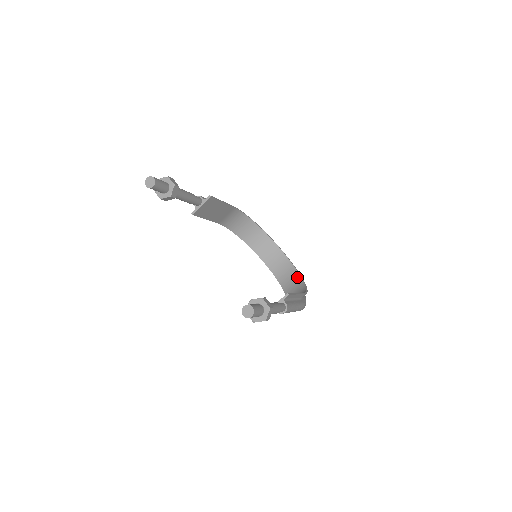
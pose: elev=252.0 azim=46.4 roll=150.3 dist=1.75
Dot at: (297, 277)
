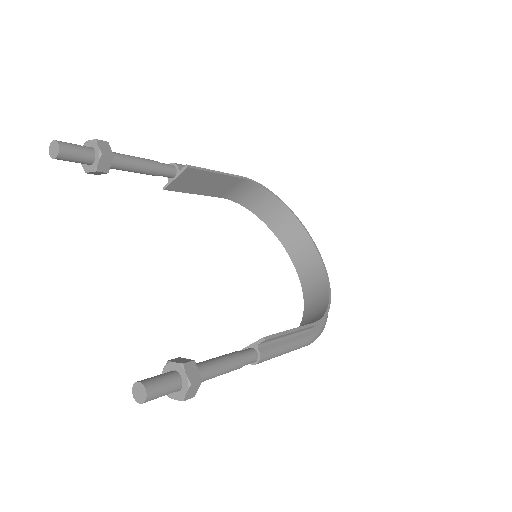
Dot at: (324, 287)
